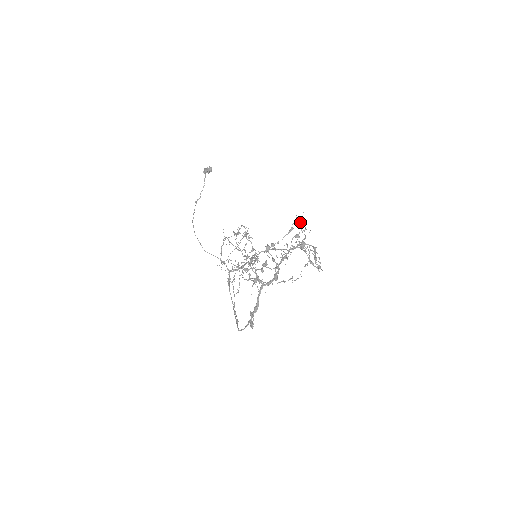
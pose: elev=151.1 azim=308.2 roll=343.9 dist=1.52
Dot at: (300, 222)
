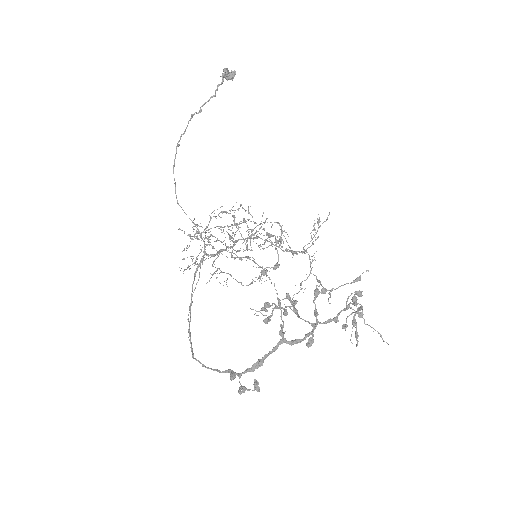
Dot at: occluded
